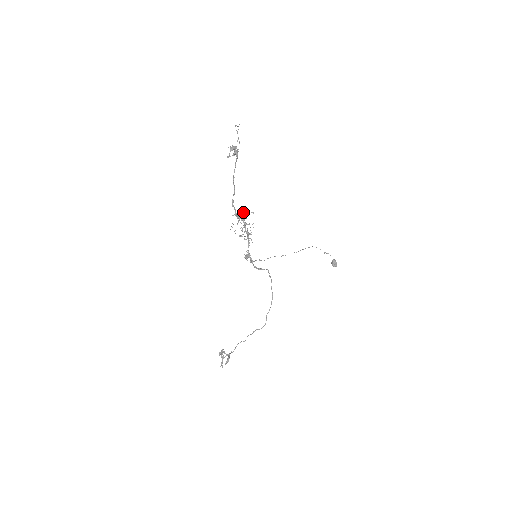
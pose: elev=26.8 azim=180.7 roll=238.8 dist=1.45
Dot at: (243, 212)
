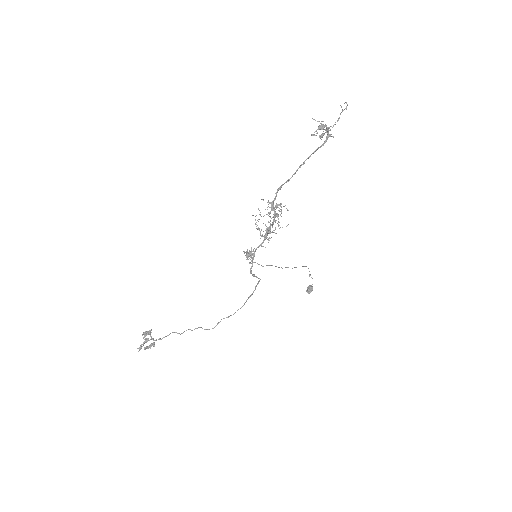
Dot at: occluded
